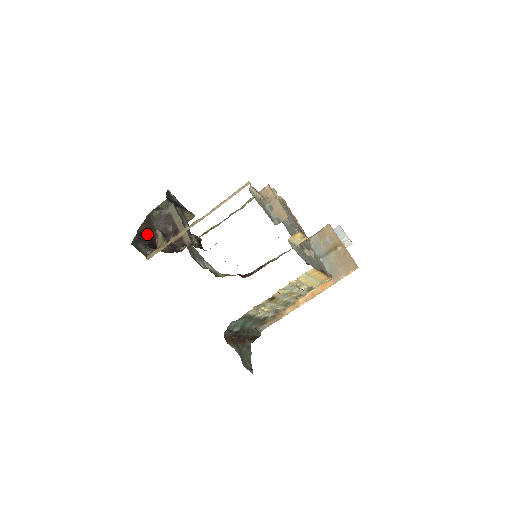
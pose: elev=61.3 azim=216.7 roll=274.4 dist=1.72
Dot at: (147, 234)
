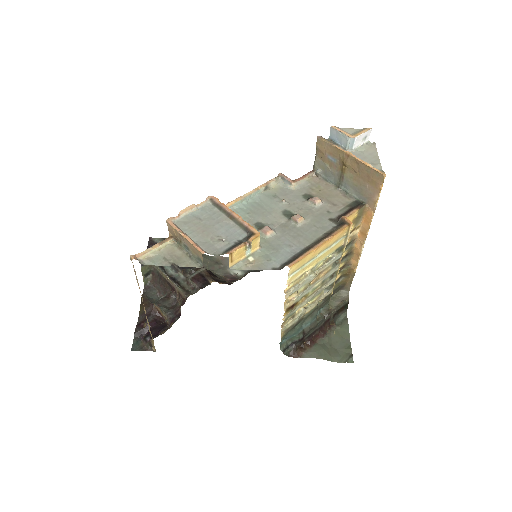
Dot at: (147, 318)
